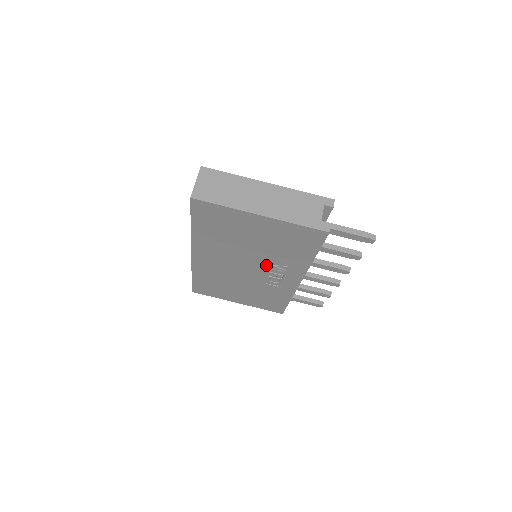
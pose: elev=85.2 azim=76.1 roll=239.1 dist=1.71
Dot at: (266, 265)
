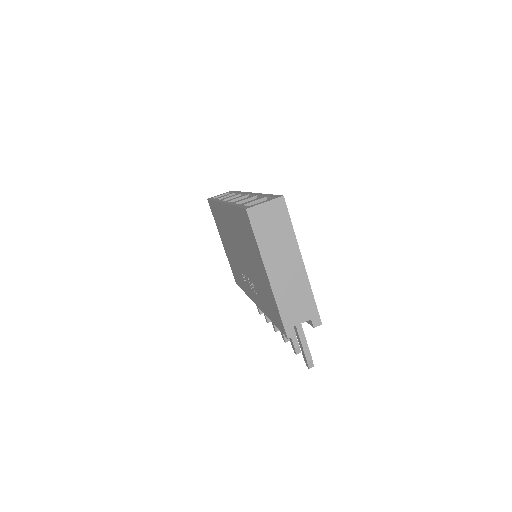
Dot at: (249, 275)
